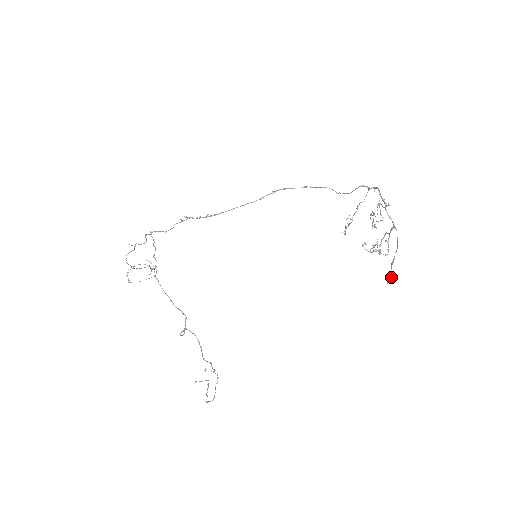
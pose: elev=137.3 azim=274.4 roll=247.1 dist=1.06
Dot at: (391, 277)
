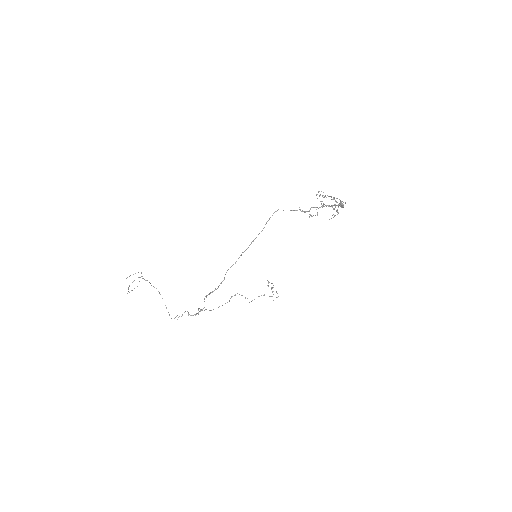
Dot at: (343, 207)
